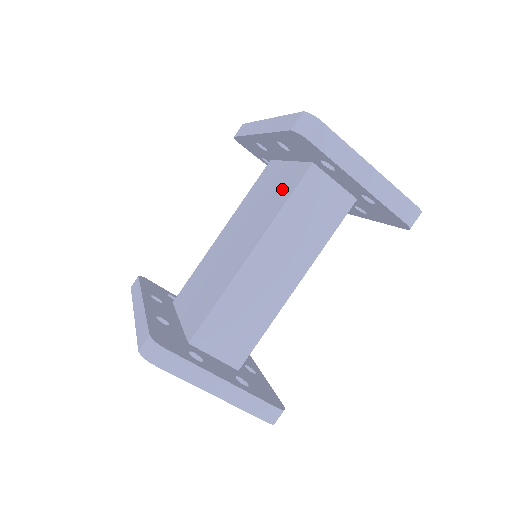
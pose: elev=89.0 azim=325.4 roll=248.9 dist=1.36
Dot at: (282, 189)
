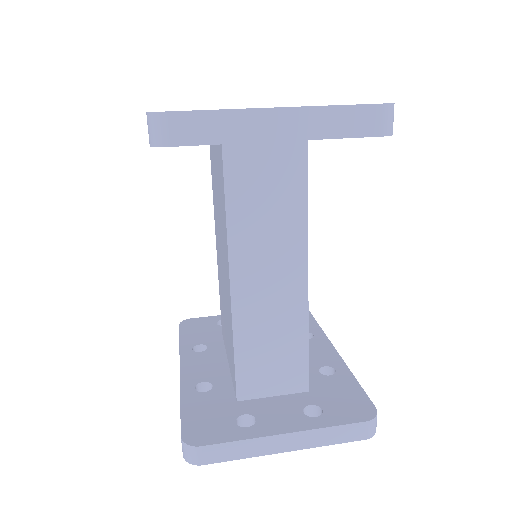
Dot at: (220, 184)
